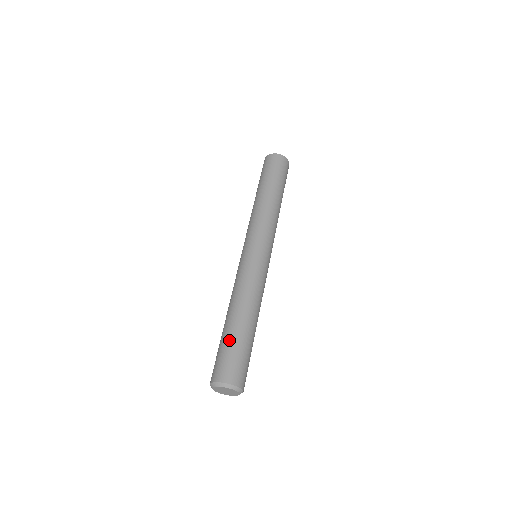
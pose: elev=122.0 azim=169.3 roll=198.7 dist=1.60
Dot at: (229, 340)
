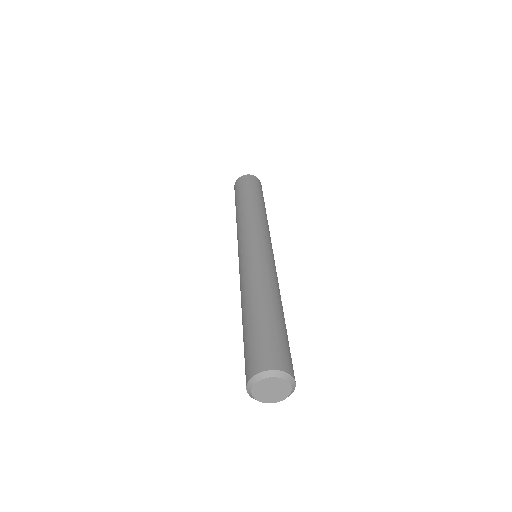
Dot at: (250, 329)
